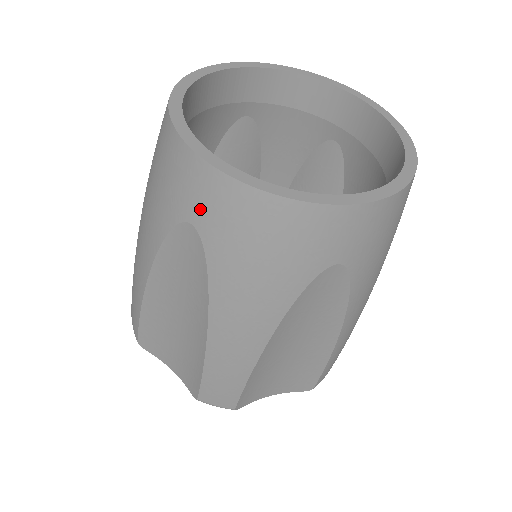
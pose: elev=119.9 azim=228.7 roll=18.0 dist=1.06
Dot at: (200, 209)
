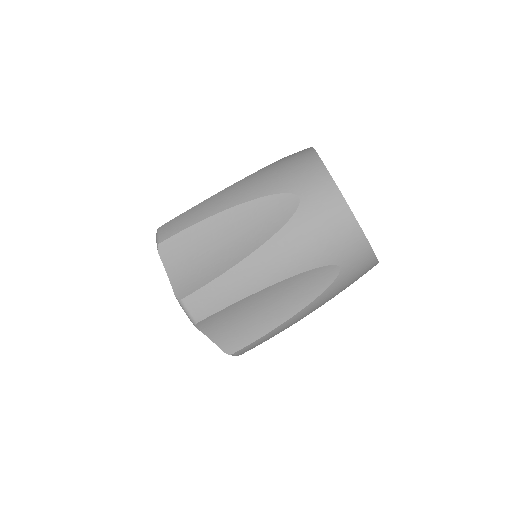
Dot at: (311, 194)
